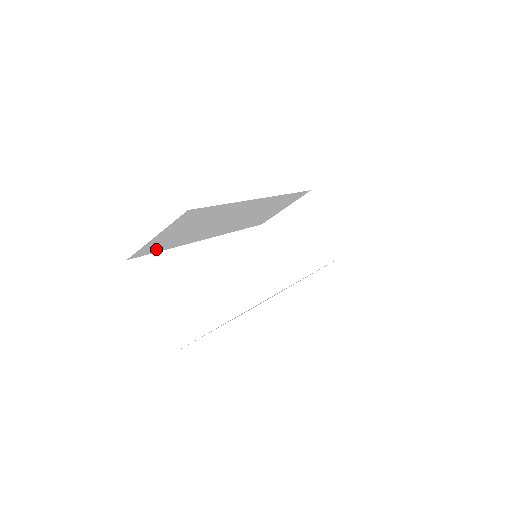
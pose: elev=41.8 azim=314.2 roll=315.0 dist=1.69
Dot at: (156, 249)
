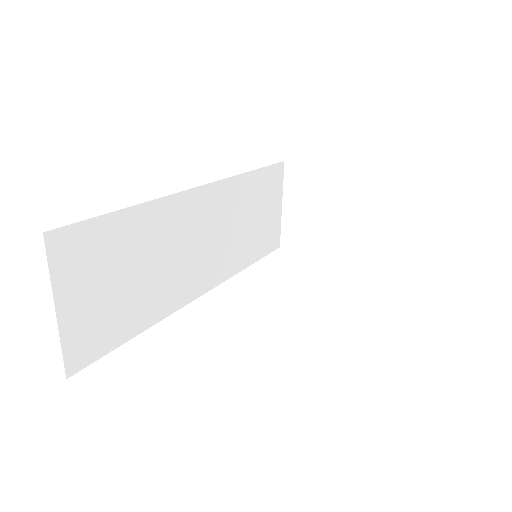
Dot at: (109, 340)
